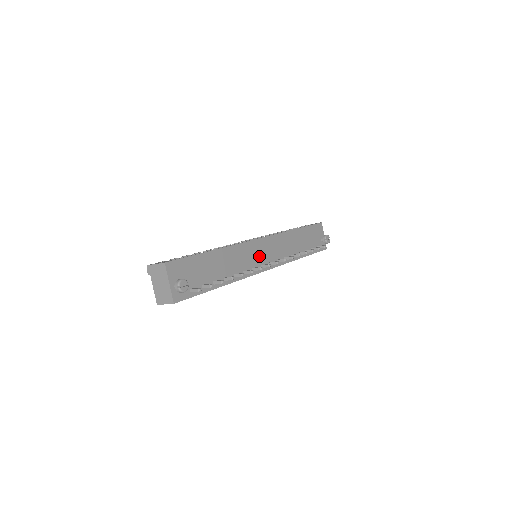
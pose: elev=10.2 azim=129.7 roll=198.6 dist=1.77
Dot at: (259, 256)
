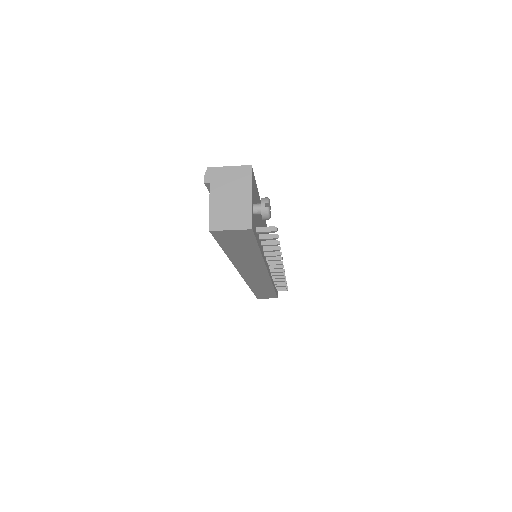
Dot at: occluded
